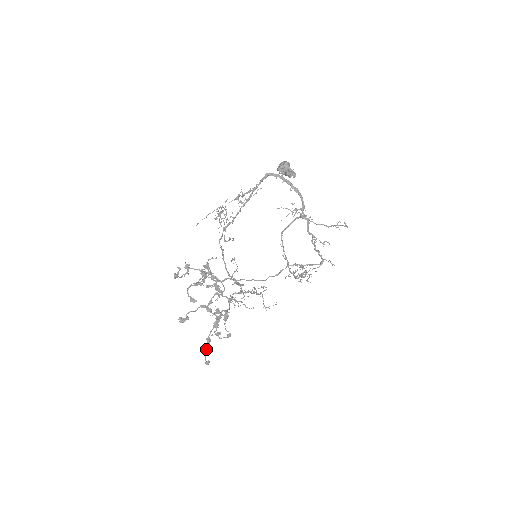
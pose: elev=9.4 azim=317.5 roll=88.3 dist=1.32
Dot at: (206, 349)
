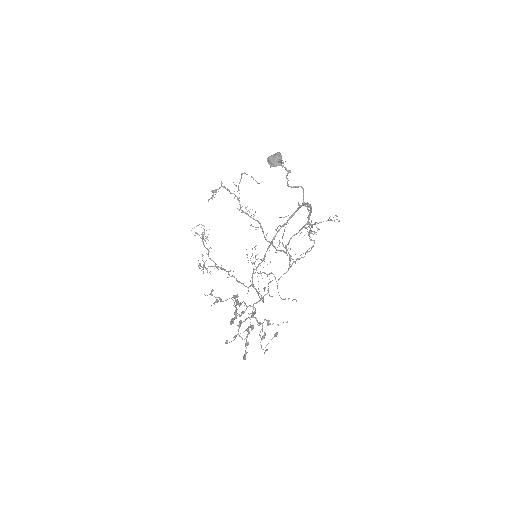
Dot at: occluded
